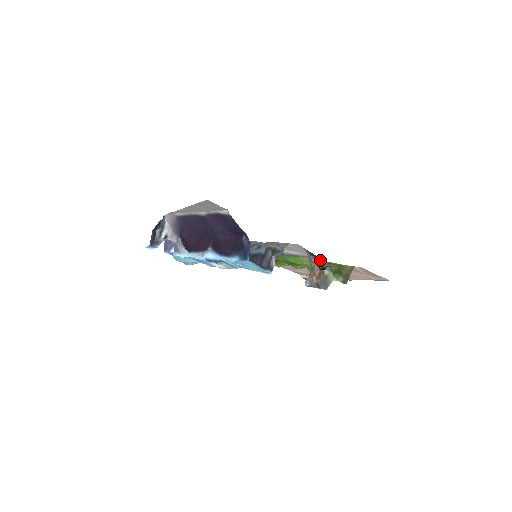
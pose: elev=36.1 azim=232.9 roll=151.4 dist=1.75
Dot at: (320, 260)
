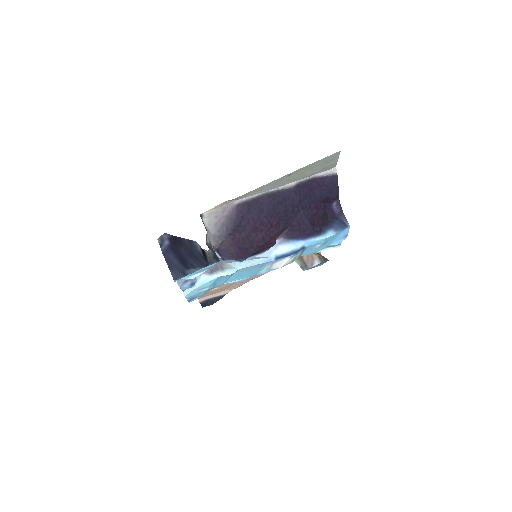
Dot at: occluded
